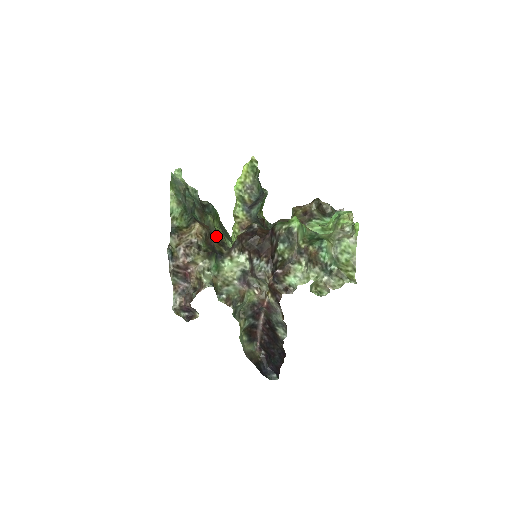
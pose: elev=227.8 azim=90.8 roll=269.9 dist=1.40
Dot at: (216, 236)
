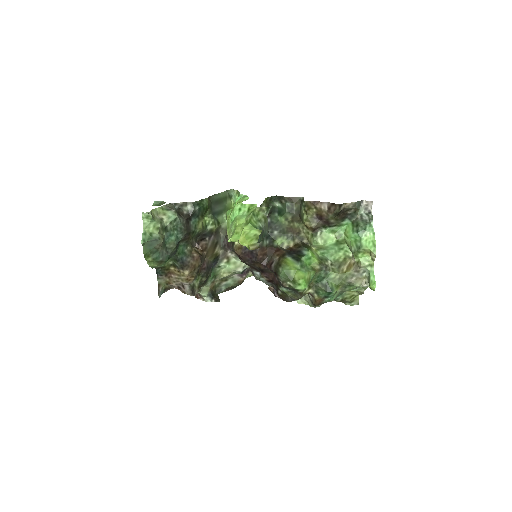
Dot at: (208, 235)
